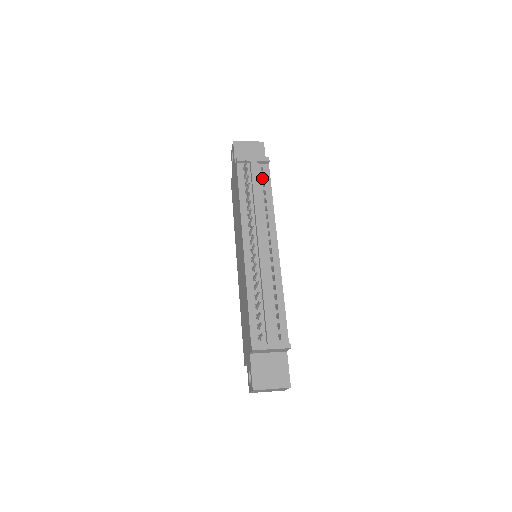
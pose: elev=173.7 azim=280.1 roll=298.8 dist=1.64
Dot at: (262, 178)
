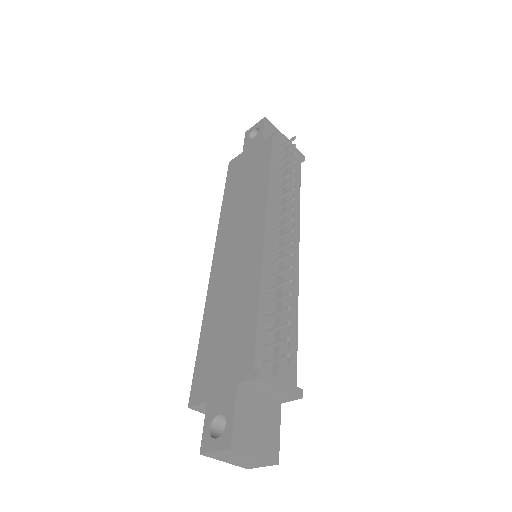
Dot at: occluded
